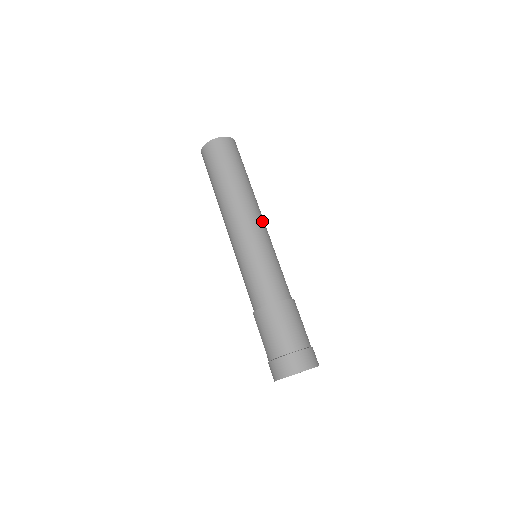
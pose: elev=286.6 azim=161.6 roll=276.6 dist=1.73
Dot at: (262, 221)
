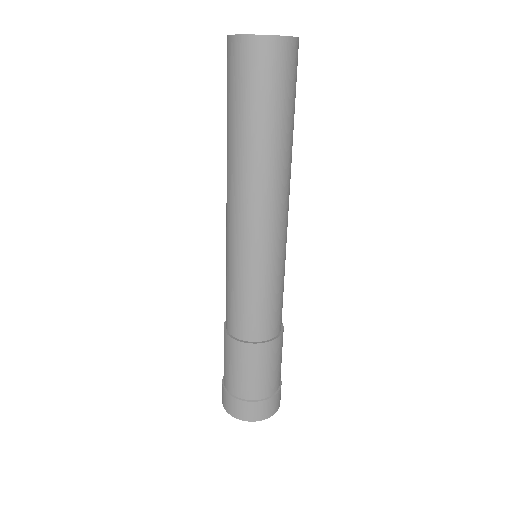
Dot at: (280, 220)
